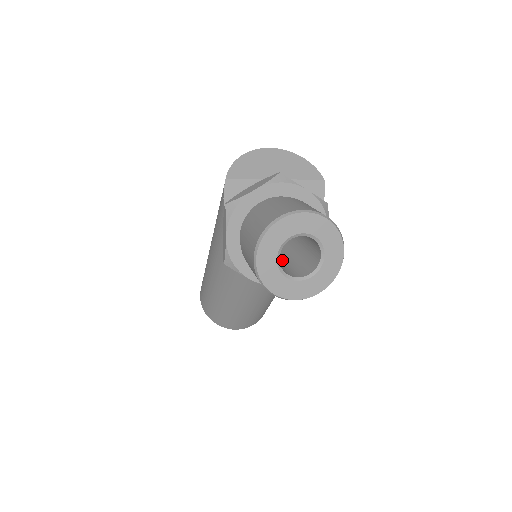
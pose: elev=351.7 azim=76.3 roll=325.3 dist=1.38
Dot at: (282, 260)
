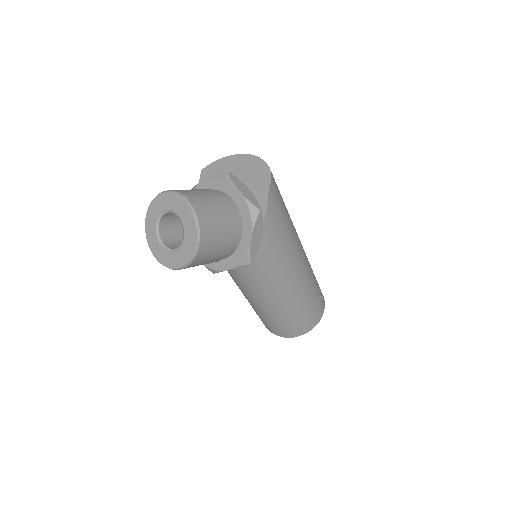
Dot at: occluded
